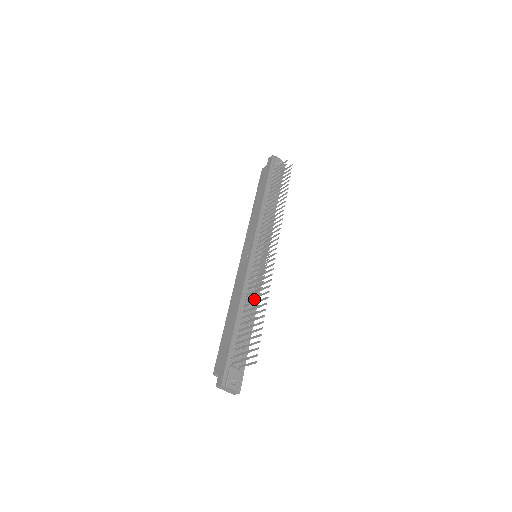
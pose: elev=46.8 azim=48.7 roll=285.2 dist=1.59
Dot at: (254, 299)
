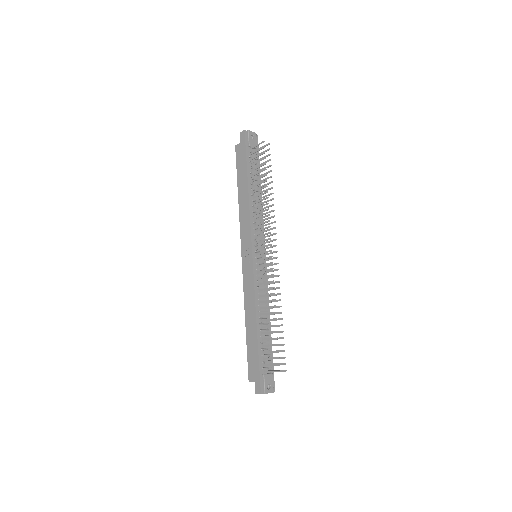
Dot at: (266, 303)
